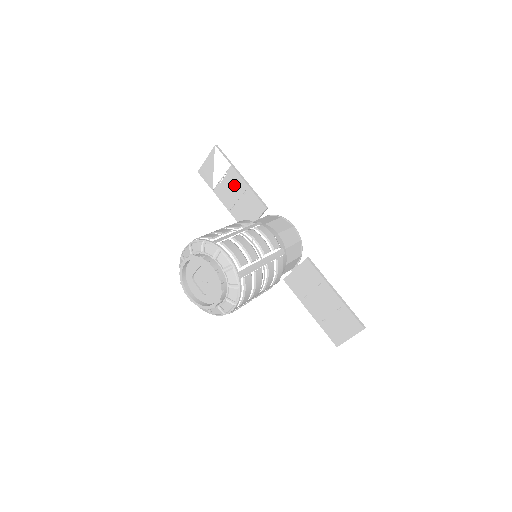
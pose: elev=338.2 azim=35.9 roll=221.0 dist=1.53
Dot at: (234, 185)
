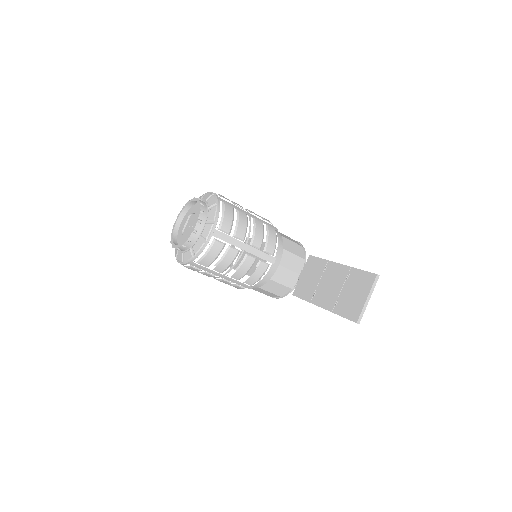
Dot at: occluded
